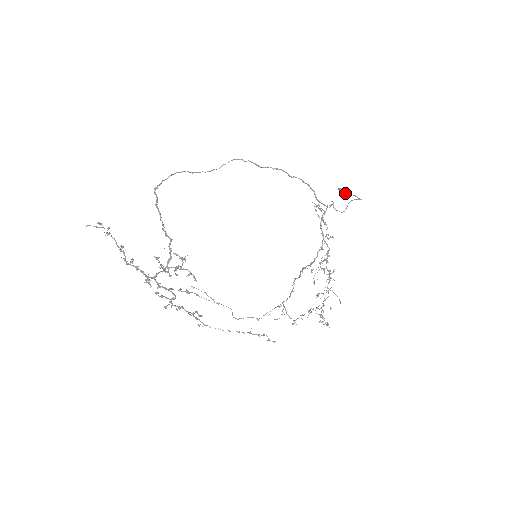
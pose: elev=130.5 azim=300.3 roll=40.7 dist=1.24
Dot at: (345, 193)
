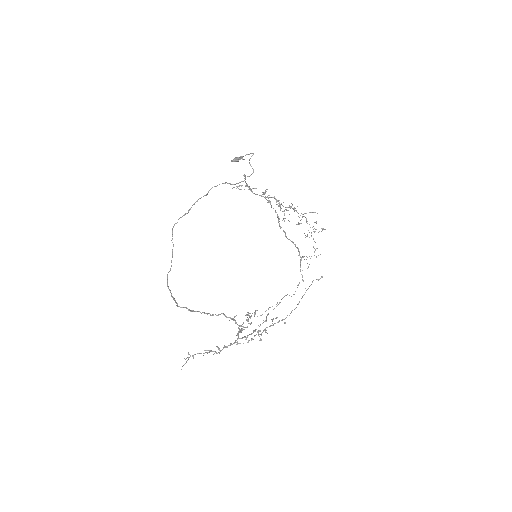
Dot at: (238, 159)
